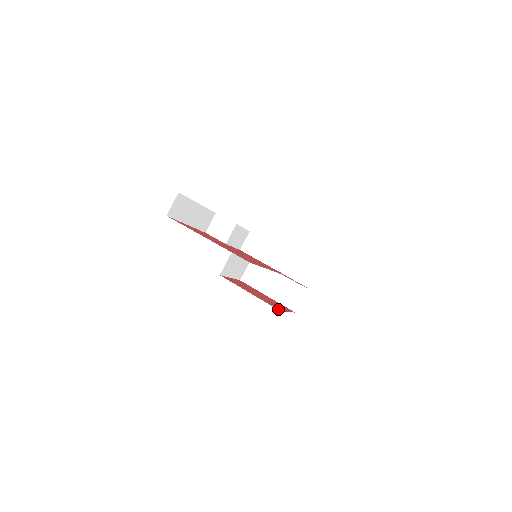
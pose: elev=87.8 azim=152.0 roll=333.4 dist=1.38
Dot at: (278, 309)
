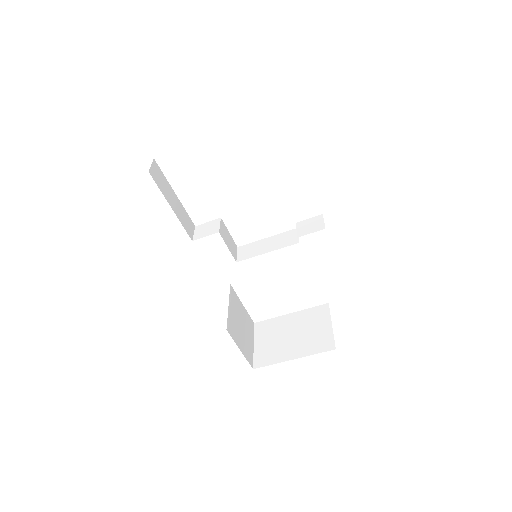
Dot at: occluded
